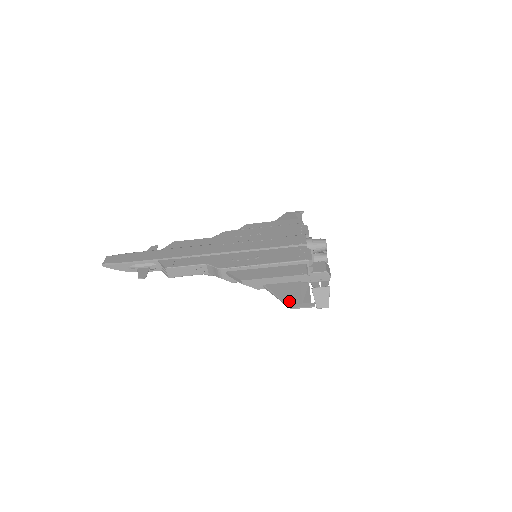
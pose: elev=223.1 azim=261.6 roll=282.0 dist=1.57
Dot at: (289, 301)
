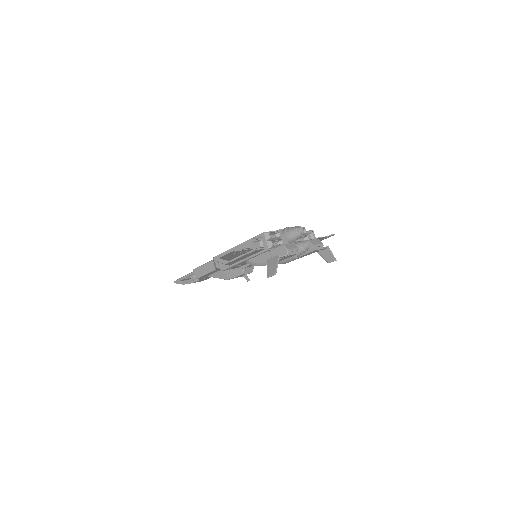
Dot at: occluded
